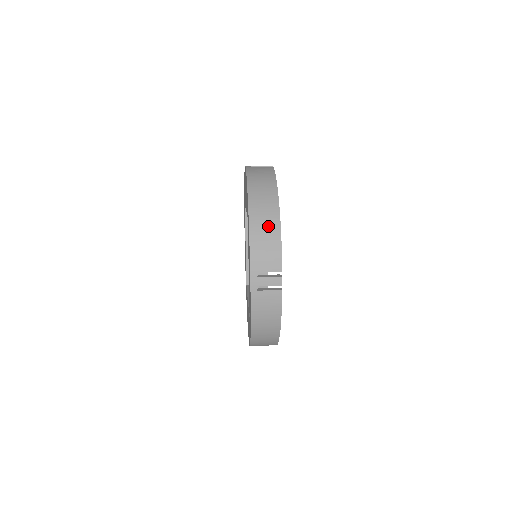
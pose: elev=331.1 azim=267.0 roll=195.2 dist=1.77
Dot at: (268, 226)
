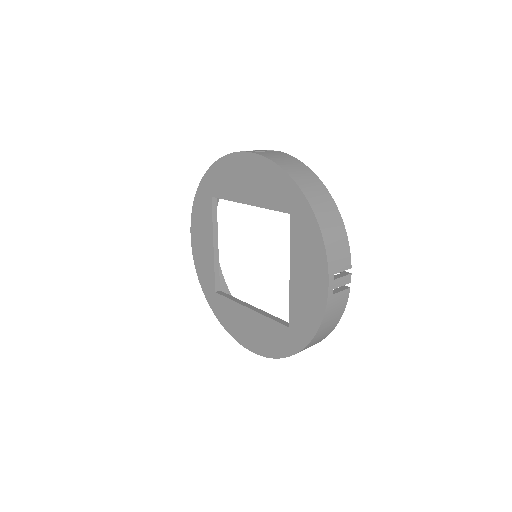
Dot at: (333, 220)
